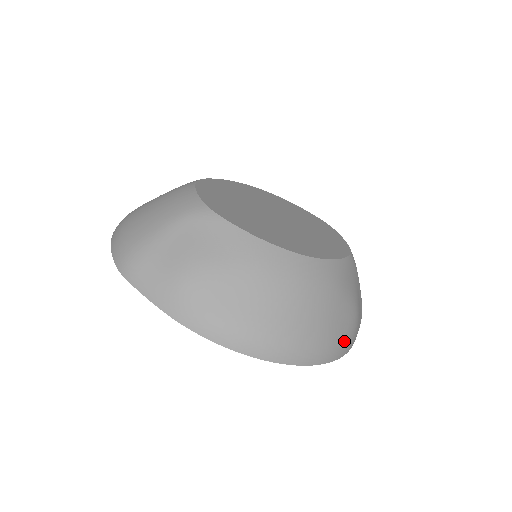
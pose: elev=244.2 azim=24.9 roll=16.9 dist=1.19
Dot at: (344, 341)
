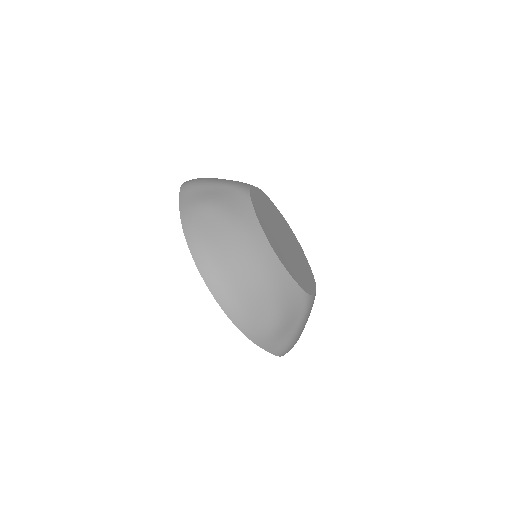
Dot at: (254, 324)
